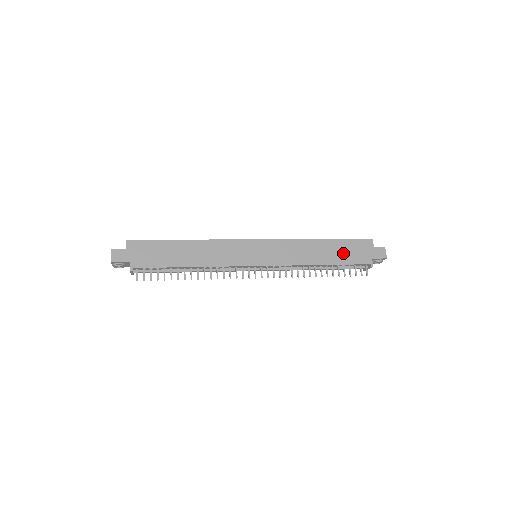
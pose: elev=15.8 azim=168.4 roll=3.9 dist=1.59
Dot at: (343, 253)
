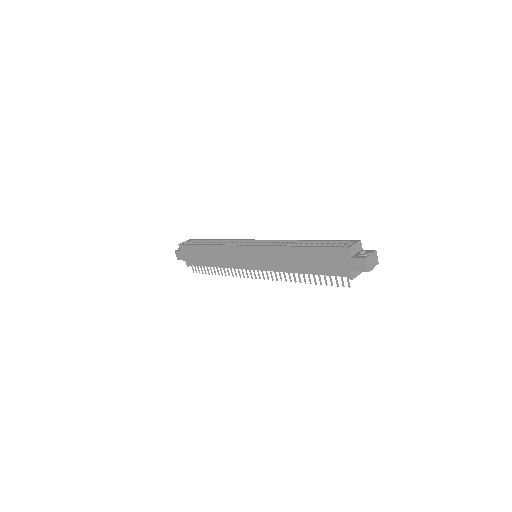
Dot at: (319, 263)
